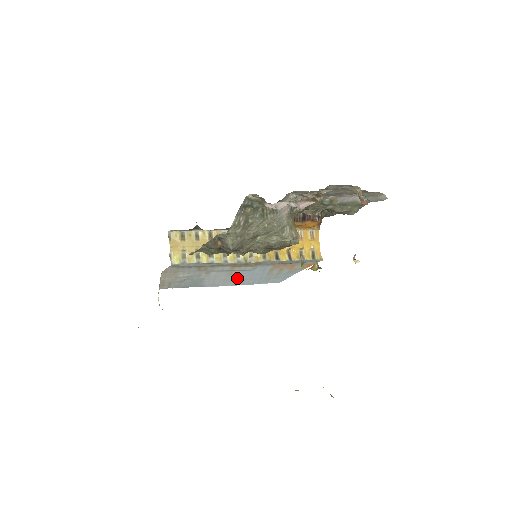
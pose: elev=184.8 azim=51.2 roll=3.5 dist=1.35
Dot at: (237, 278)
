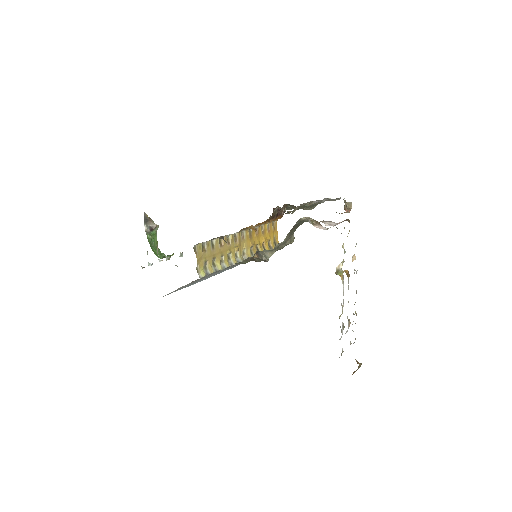
Dot at: occluded
